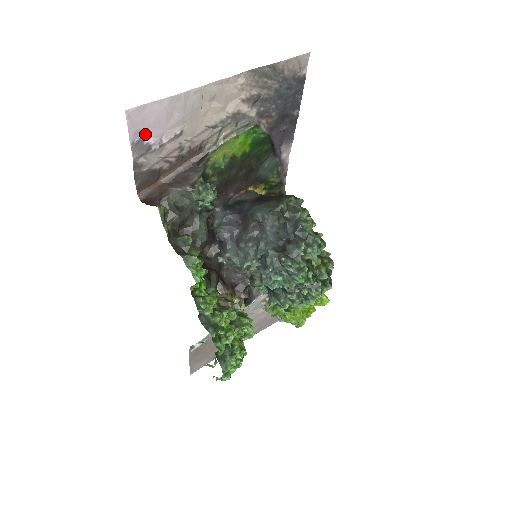
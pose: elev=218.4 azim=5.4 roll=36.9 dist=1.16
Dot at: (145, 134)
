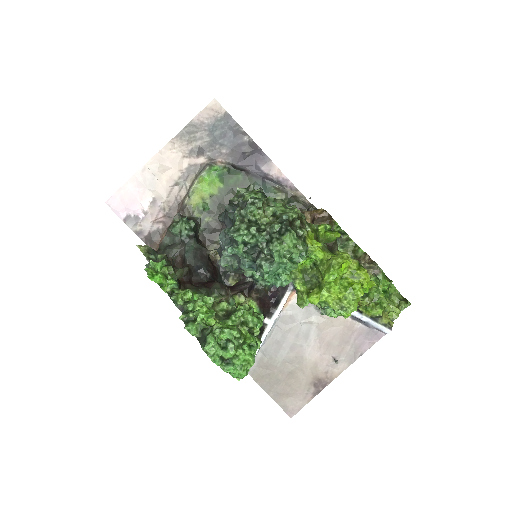
Dot at: (128, 211)
